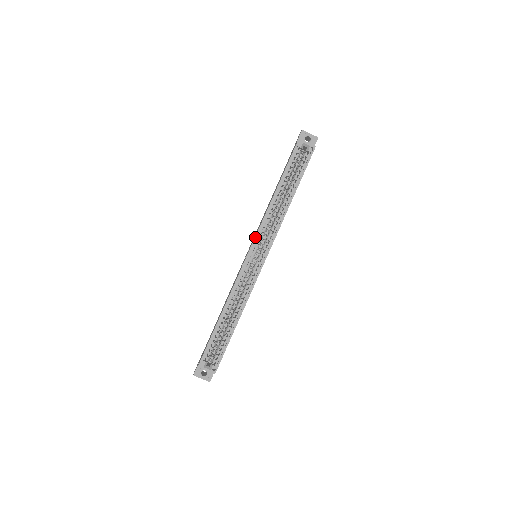
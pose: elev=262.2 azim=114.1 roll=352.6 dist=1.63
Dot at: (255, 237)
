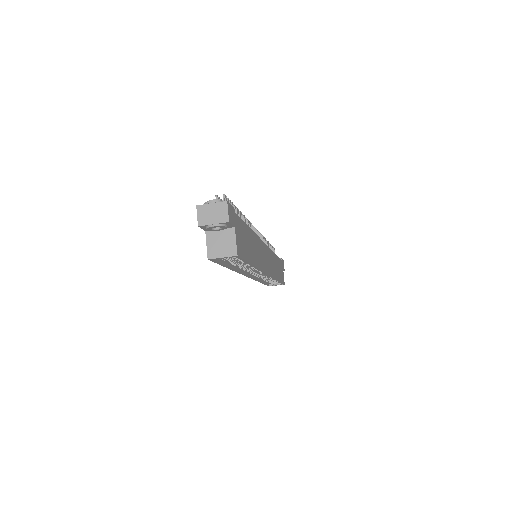
Dot at: (244, 275)
